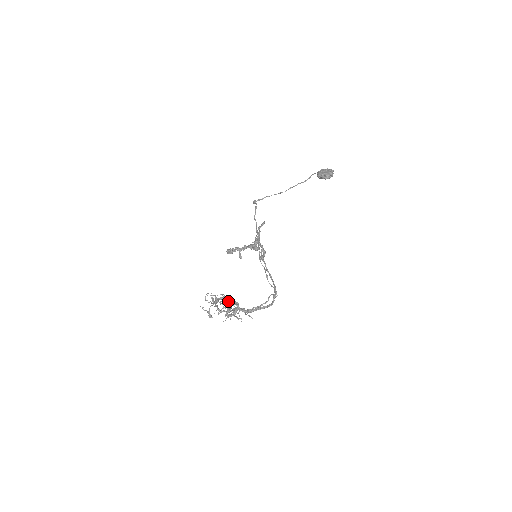
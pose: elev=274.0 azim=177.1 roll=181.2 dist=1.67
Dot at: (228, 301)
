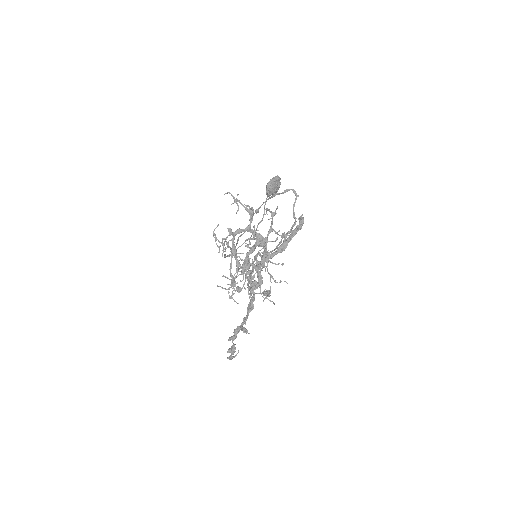
Dot at: (250, 258)
